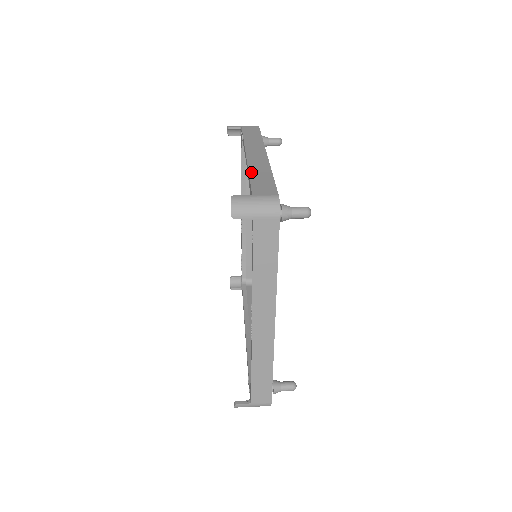
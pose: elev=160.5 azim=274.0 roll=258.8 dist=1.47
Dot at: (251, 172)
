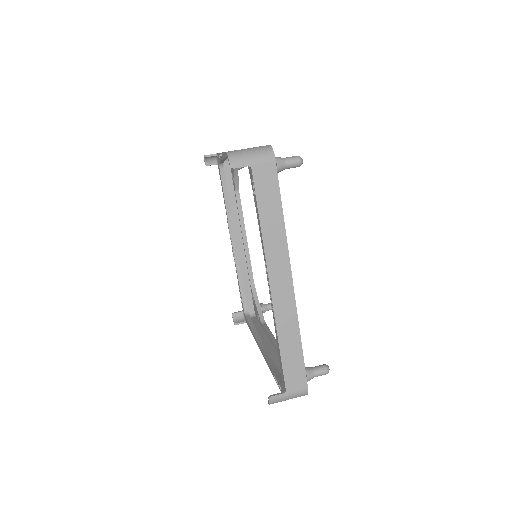
Dot at: occluded
